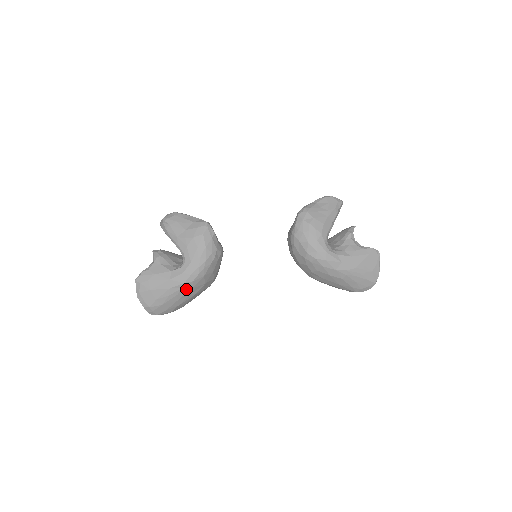
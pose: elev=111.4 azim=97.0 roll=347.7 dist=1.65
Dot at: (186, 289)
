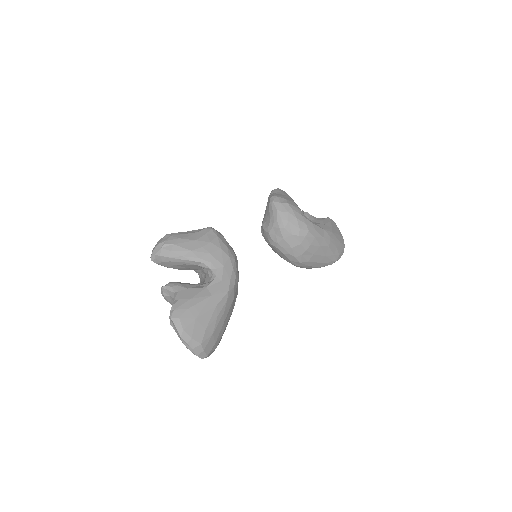
Dot at: (229, 301)
